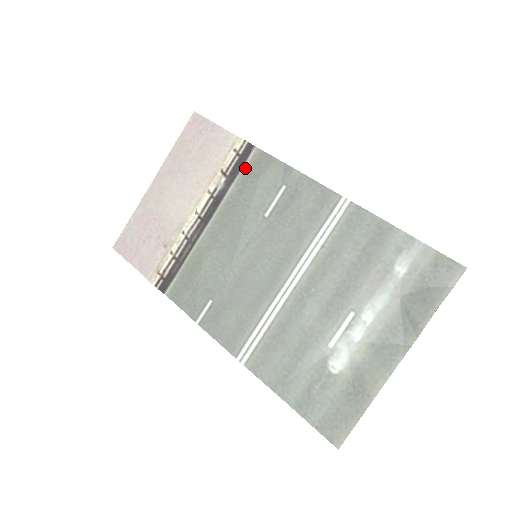
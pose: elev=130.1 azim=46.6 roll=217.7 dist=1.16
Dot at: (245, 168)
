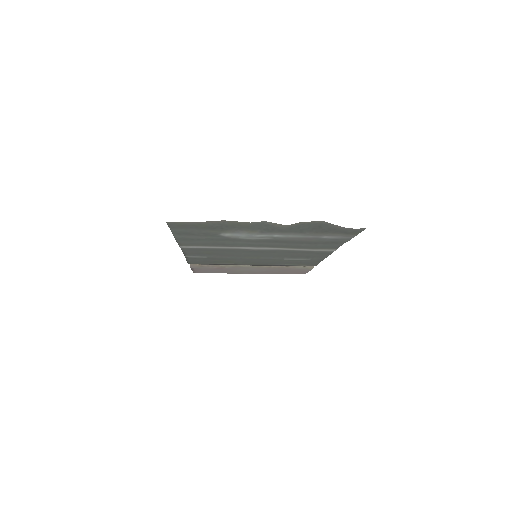
Dot at: (300, 265)
